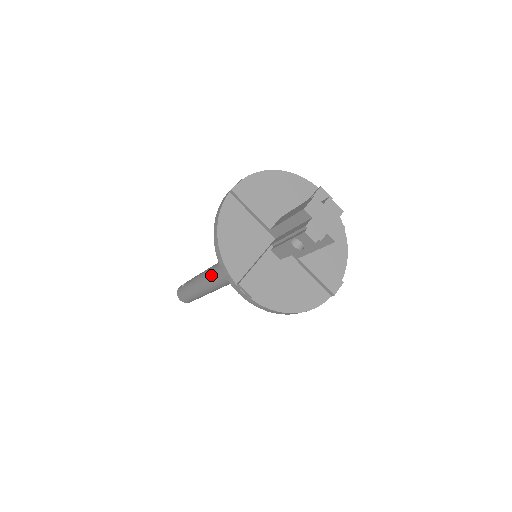
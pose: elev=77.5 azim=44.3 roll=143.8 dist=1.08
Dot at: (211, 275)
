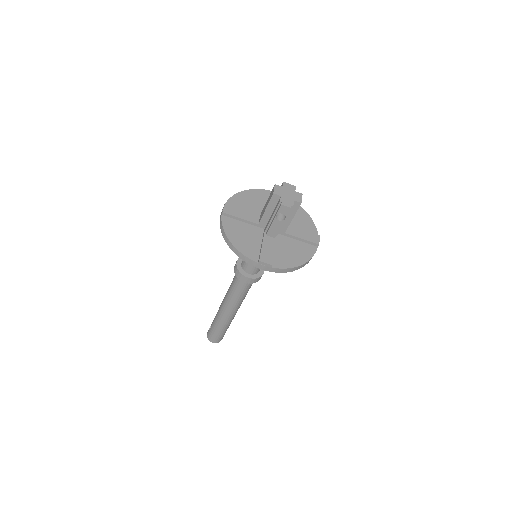
Dot at: (230, 296)
